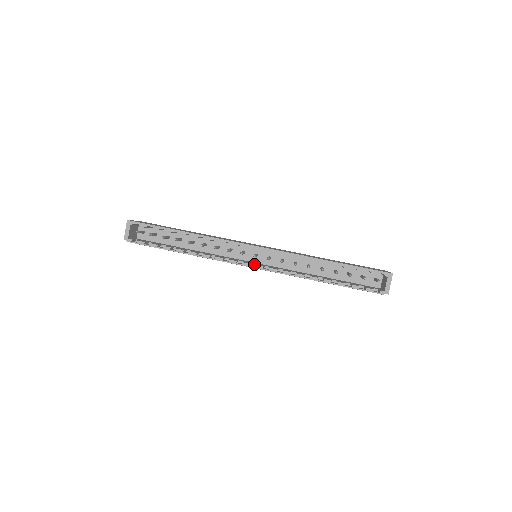
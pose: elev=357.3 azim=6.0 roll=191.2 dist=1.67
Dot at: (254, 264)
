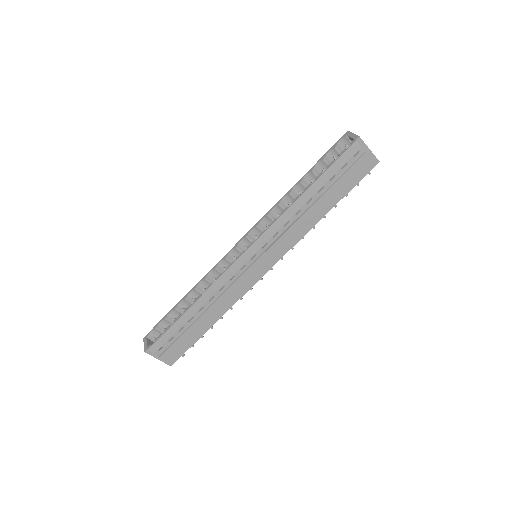
Dot at: (254, 256)
